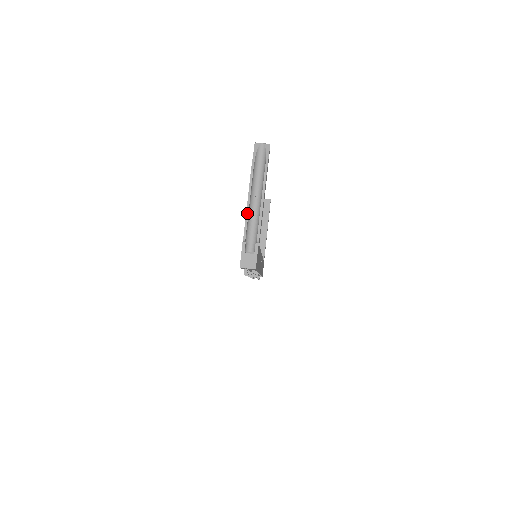
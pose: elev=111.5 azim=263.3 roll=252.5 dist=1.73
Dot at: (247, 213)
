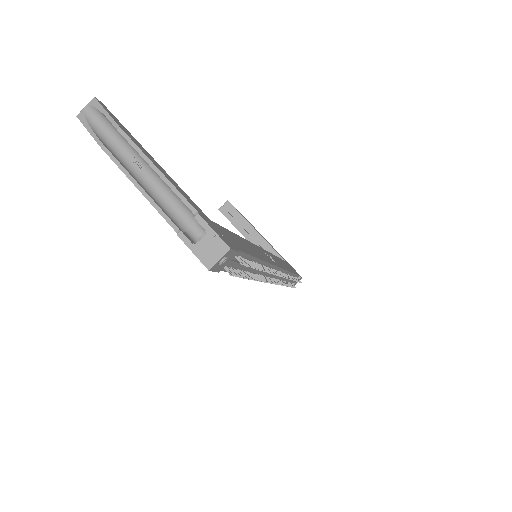
Dot at: (147, 197)
